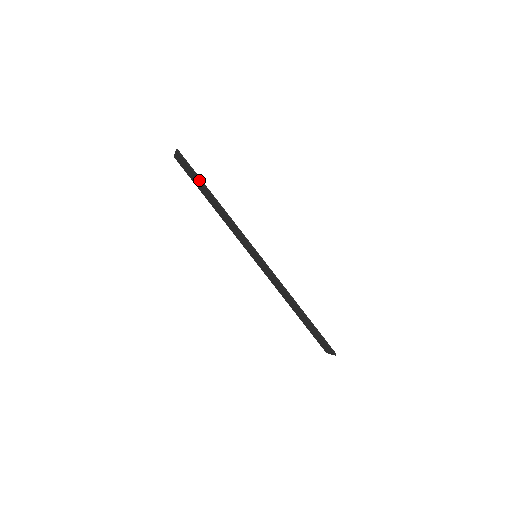
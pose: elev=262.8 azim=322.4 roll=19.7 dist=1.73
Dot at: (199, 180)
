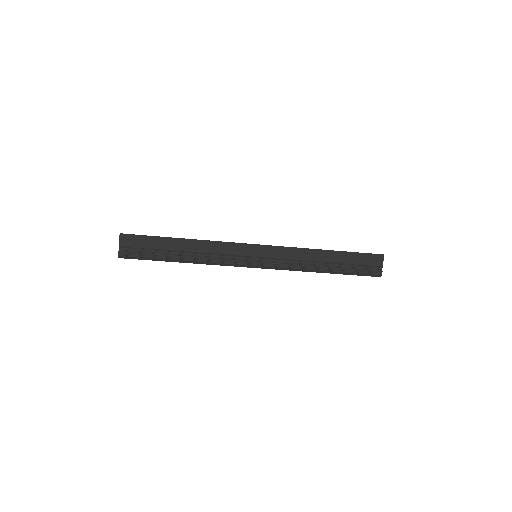
Dot at: (157, 260)
